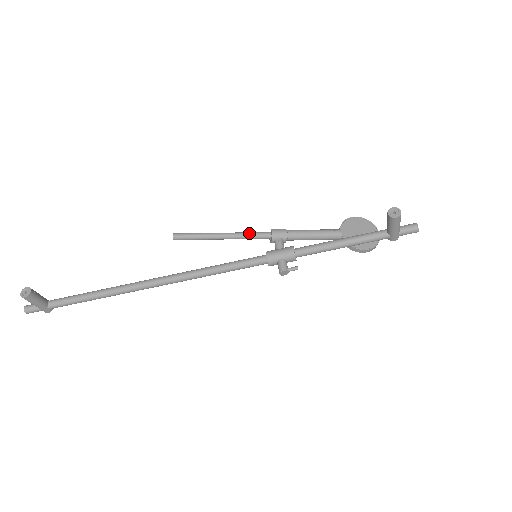
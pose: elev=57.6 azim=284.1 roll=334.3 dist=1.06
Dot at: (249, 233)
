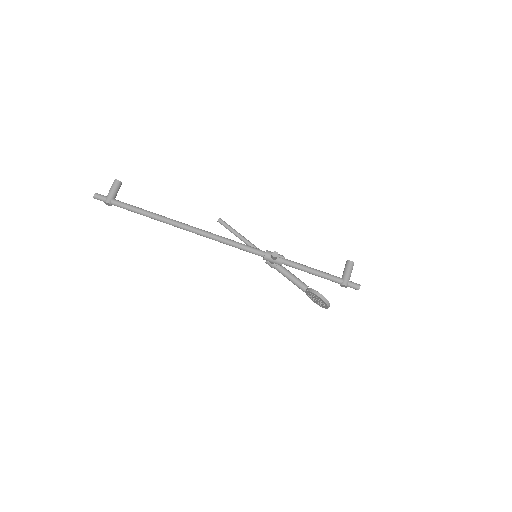
Dot at: (258, 248)
